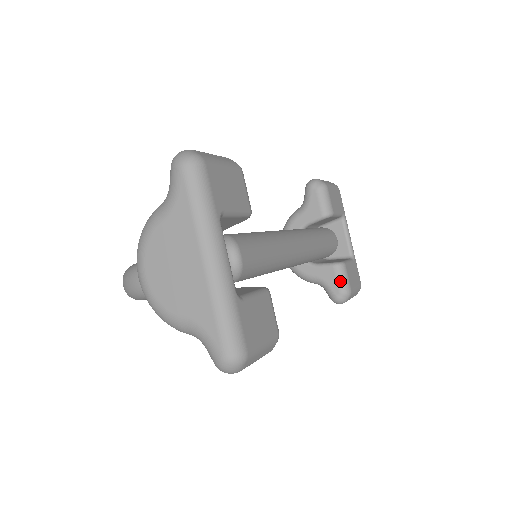
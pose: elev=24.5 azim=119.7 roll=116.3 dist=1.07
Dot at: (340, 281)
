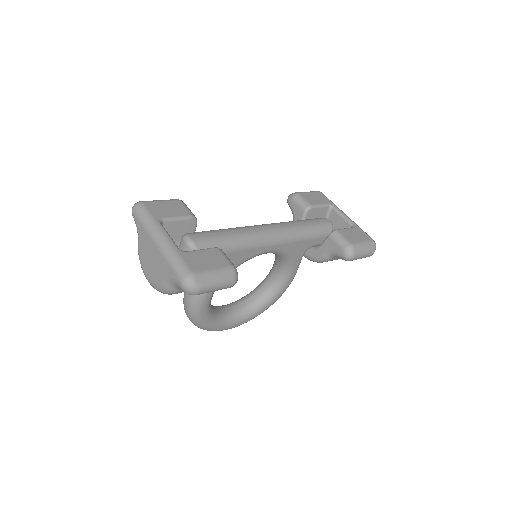
Dot at: (338, 243)
